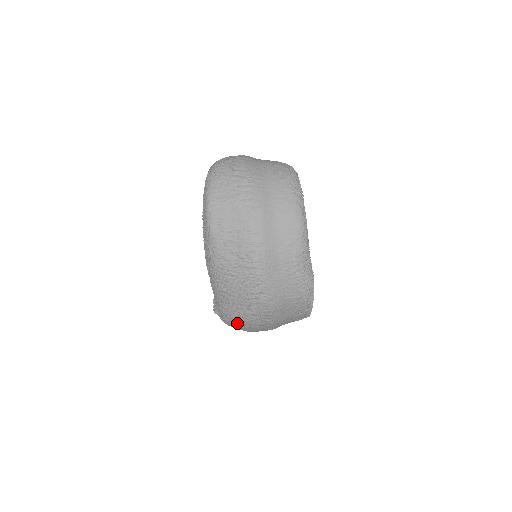
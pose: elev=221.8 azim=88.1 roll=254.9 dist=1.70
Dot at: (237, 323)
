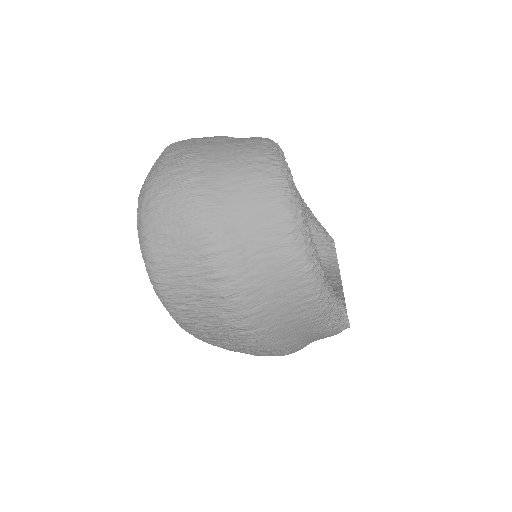
Dot at: occluded
